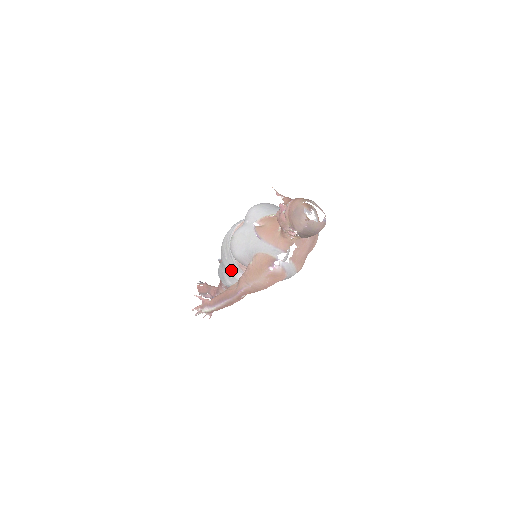
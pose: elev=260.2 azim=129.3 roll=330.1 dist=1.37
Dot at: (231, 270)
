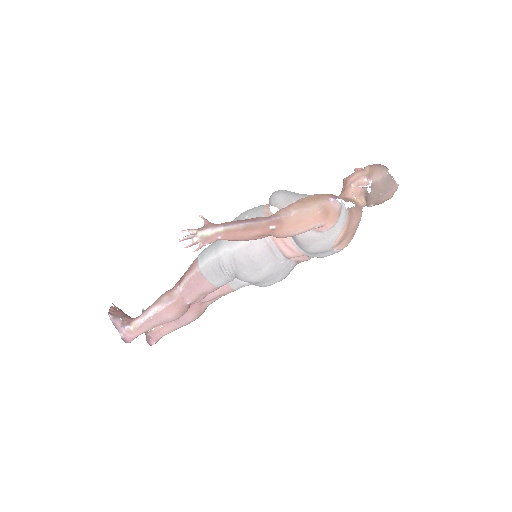
Dot at: occluded
